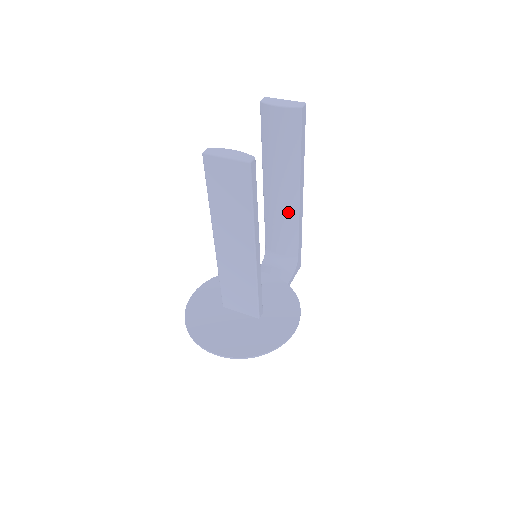
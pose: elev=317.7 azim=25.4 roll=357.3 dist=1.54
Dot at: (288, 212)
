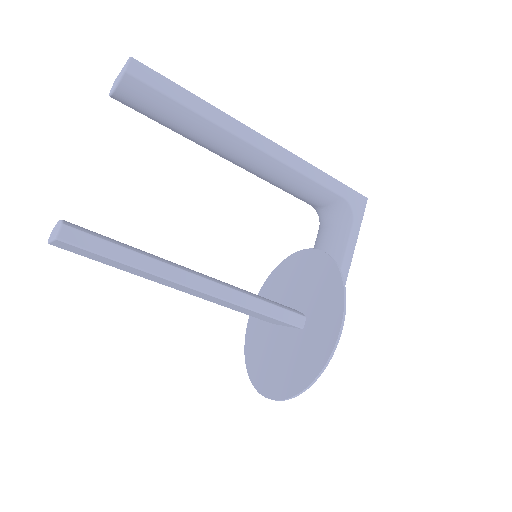
Dot at: (269, 169)
